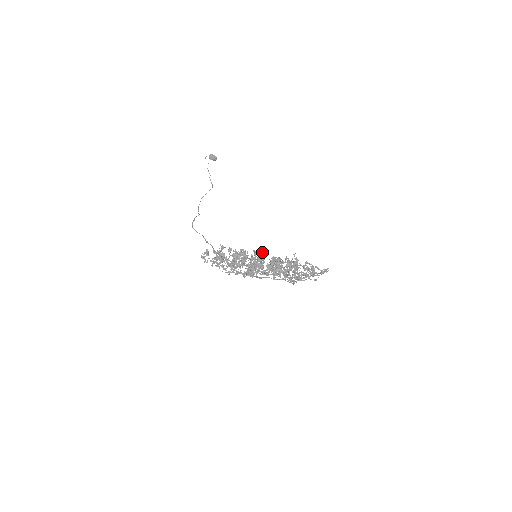
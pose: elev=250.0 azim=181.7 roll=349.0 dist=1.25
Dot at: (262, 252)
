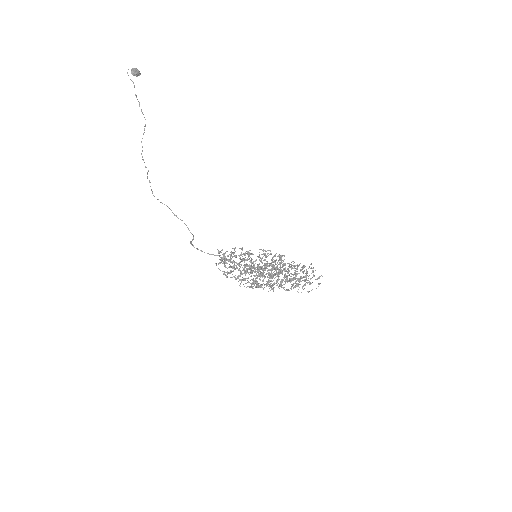
Dot at: (292, 279)
